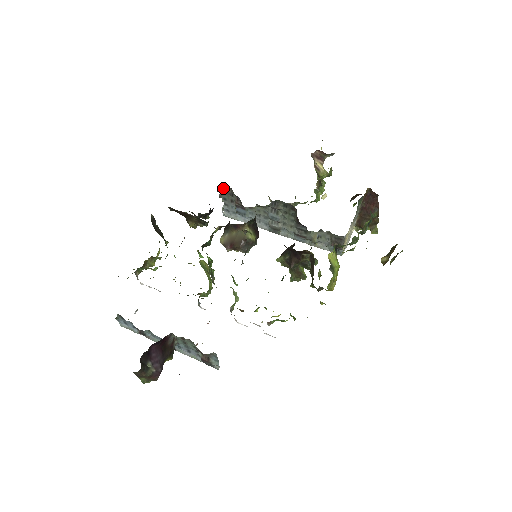
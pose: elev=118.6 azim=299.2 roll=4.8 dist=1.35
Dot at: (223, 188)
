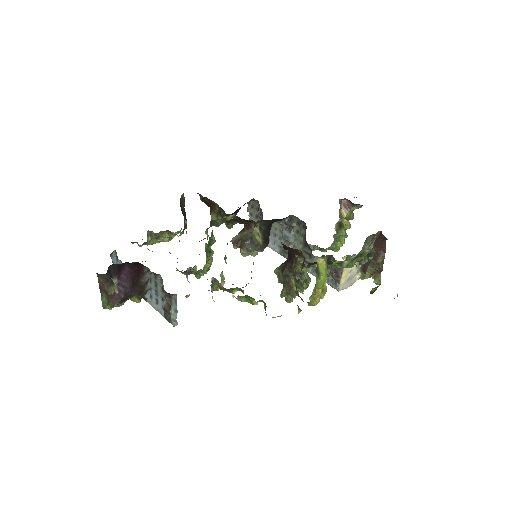
Dot at: (252, 201)
